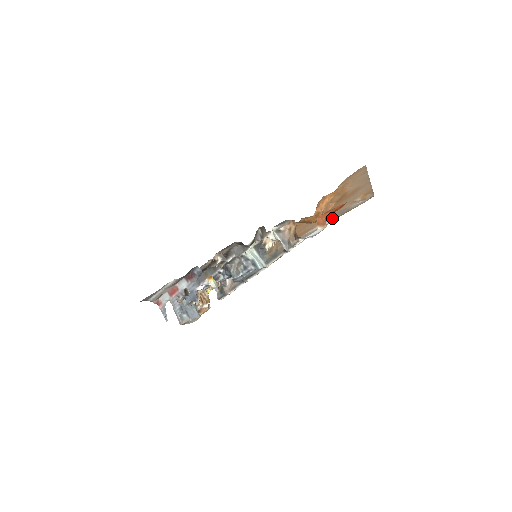
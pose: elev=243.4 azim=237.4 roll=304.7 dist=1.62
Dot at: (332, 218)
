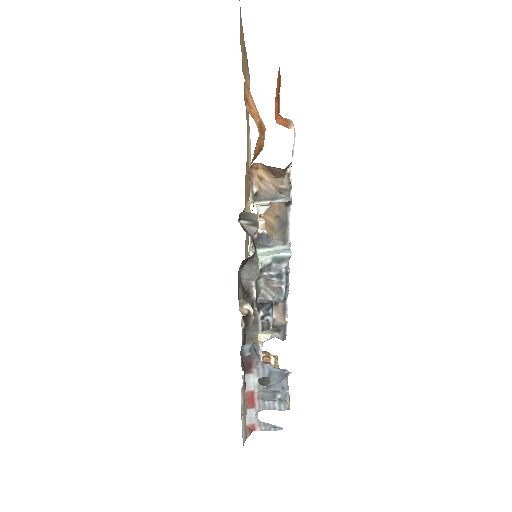
Dot at: (248, 136)
